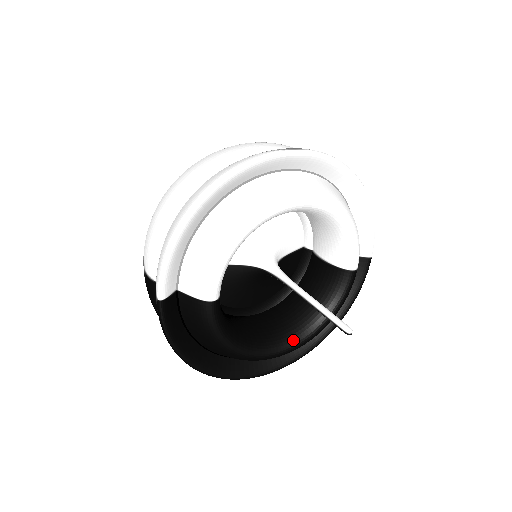
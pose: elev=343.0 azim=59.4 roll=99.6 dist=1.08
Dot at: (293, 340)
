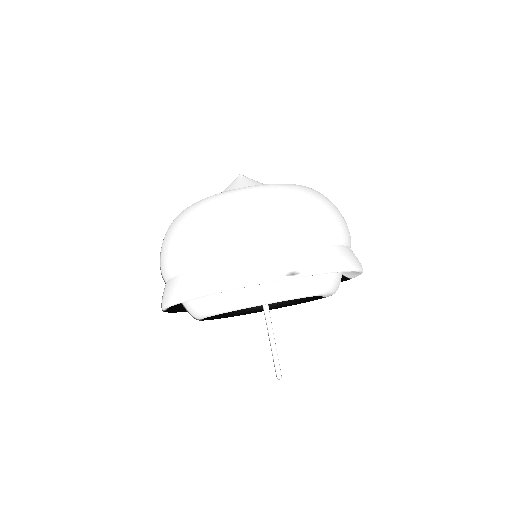
Dot at: occluded
